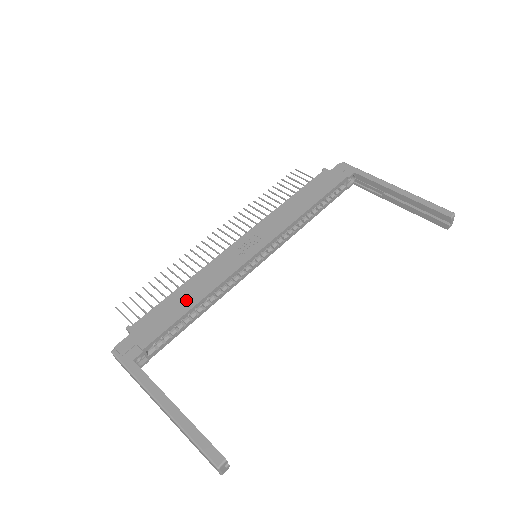
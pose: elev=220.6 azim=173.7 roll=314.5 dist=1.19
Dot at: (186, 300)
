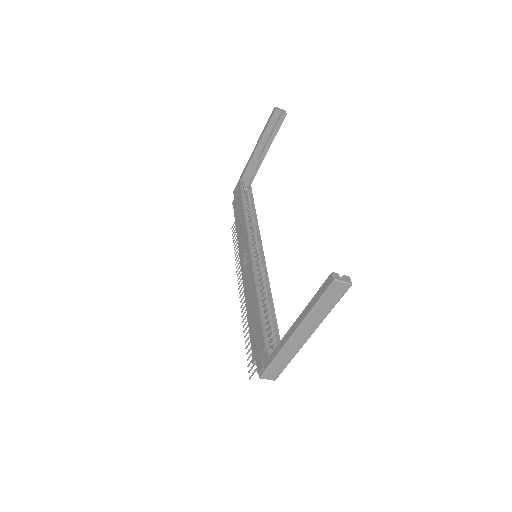
Dot at: (254, 310)
